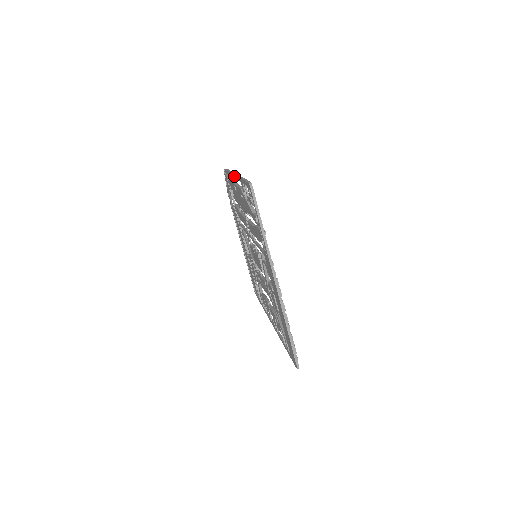
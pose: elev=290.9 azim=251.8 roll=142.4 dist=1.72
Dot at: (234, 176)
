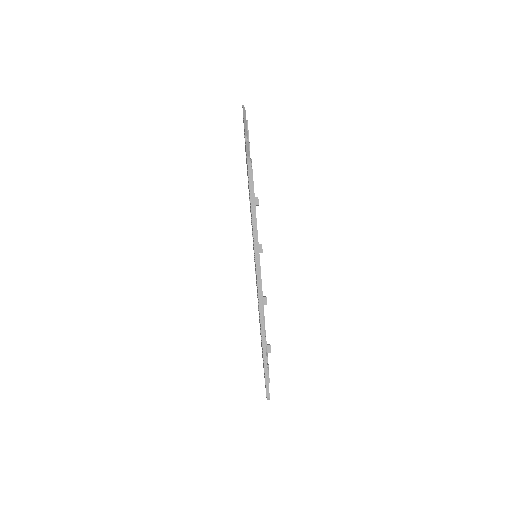
Dot at: (256, 269)
